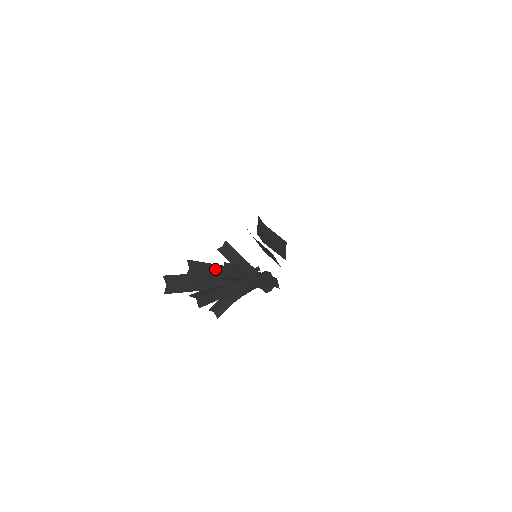
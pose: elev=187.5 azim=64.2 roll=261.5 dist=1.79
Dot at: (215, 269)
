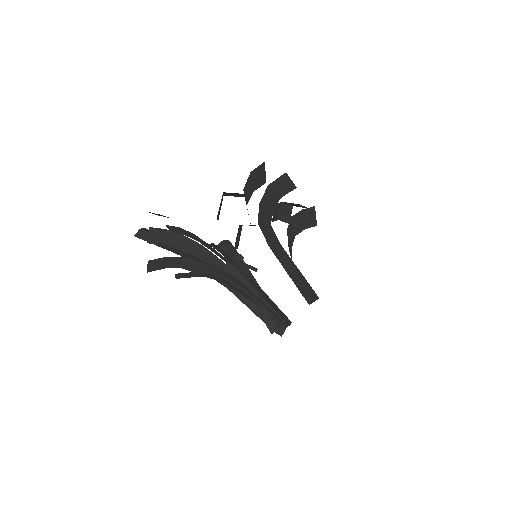
Dot at: occluded
